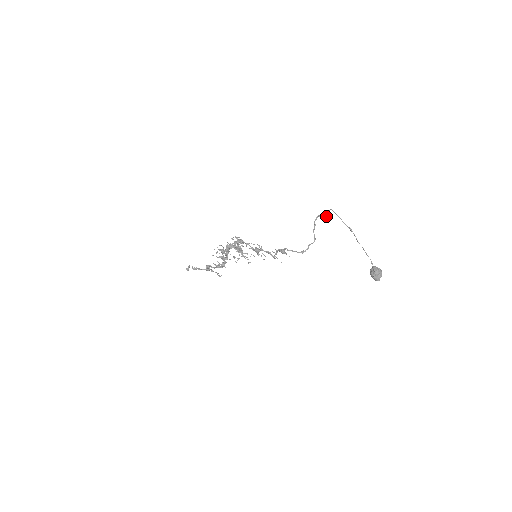
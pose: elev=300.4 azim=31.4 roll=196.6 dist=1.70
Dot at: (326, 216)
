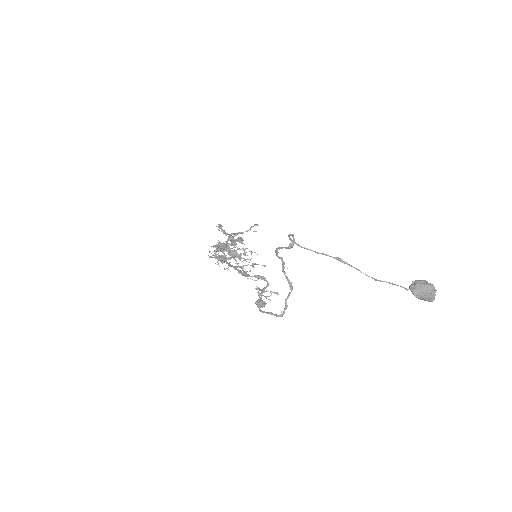
Dot at: (288, 247)
